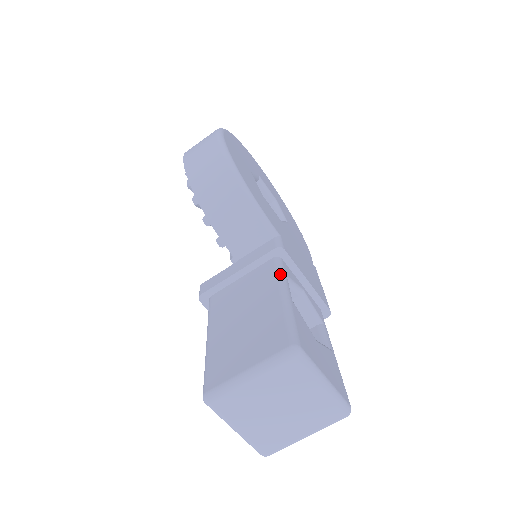
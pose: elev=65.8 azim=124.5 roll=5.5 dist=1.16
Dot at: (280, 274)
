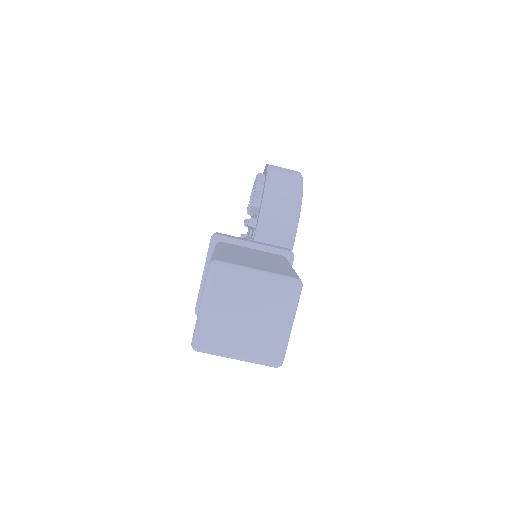
Dot at: occluded
